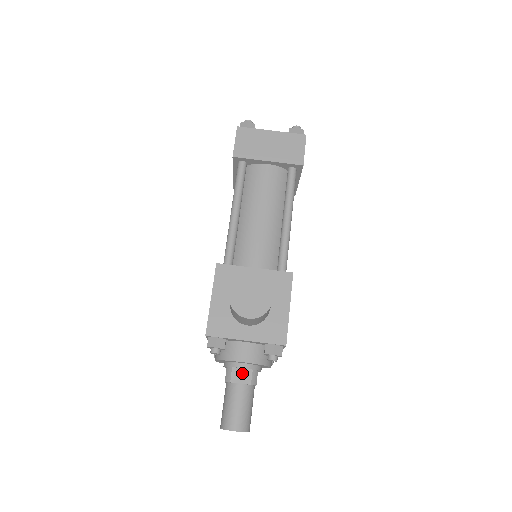
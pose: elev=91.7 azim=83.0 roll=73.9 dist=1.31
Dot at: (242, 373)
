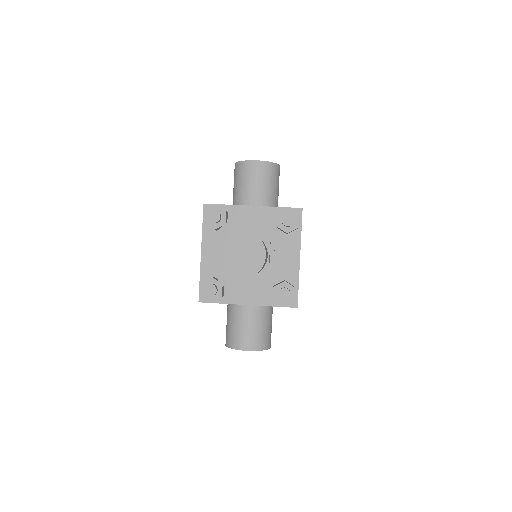
Dot at: occluded
